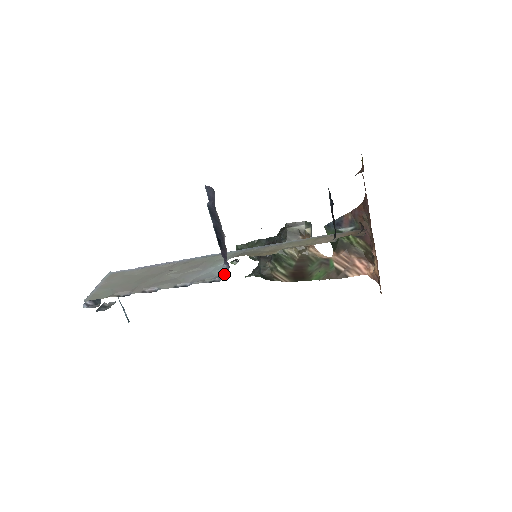
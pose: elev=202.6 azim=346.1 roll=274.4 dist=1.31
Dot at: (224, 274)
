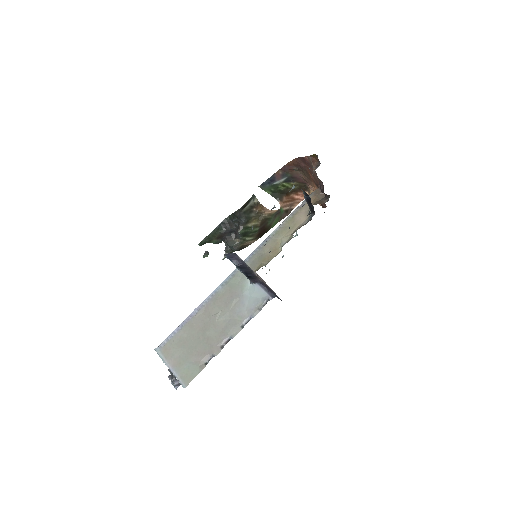
Dot at: (266, 293)
